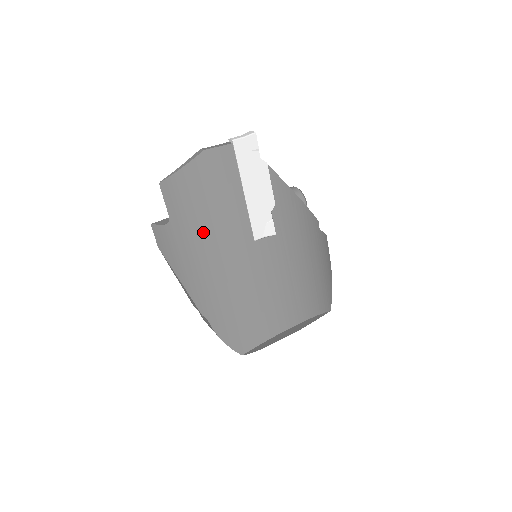
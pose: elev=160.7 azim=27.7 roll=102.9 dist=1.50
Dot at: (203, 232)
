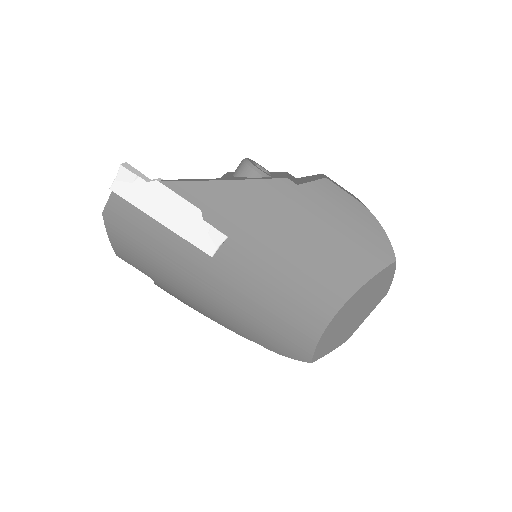
Dot at: (171, 276)
